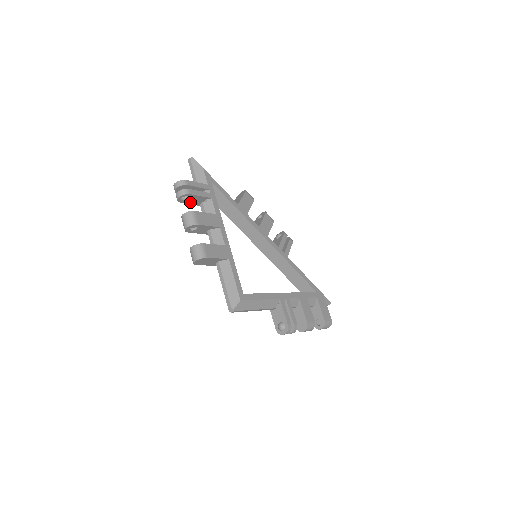
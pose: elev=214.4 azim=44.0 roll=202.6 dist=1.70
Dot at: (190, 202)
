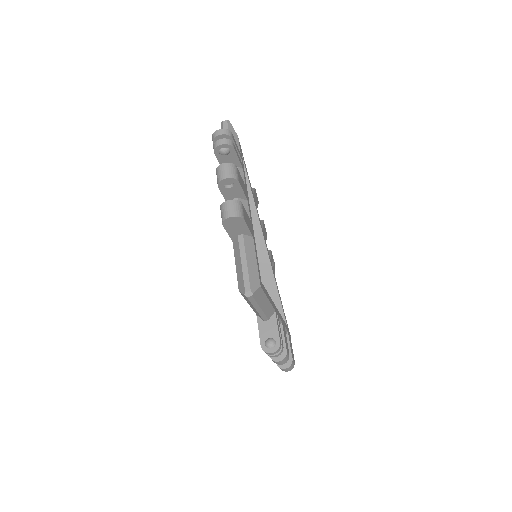
Dot at: (221, 160)
